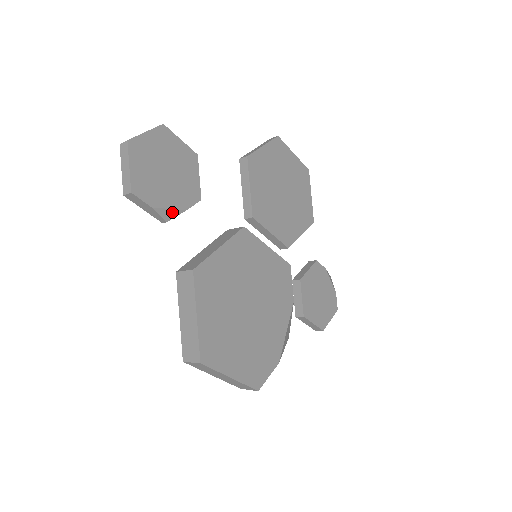
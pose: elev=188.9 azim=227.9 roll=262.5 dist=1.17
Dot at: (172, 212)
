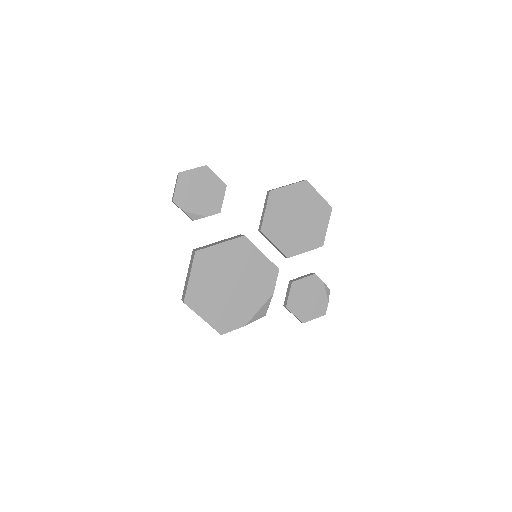
Dot at: (197, 216)
